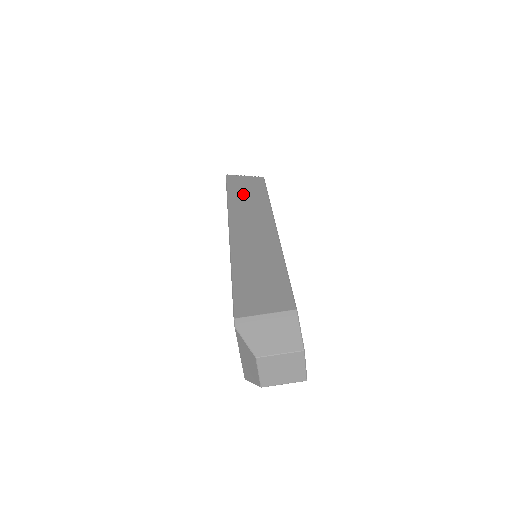
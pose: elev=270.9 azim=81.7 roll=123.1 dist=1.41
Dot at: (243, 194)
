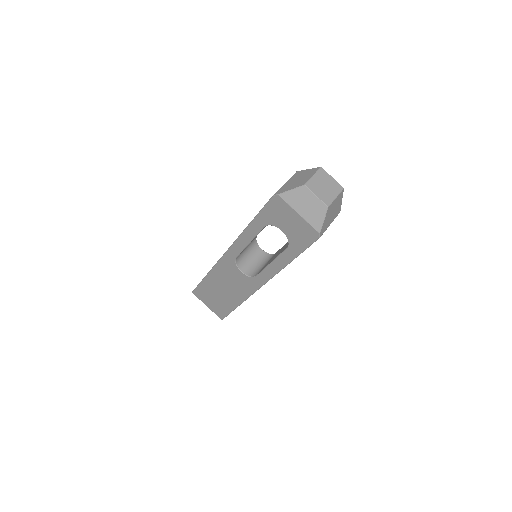
Dot at: occluded
